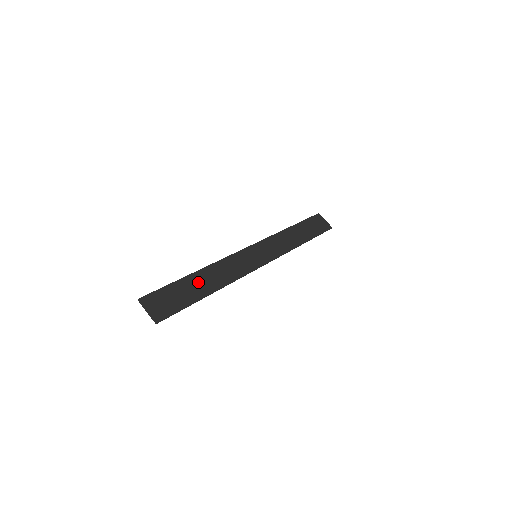
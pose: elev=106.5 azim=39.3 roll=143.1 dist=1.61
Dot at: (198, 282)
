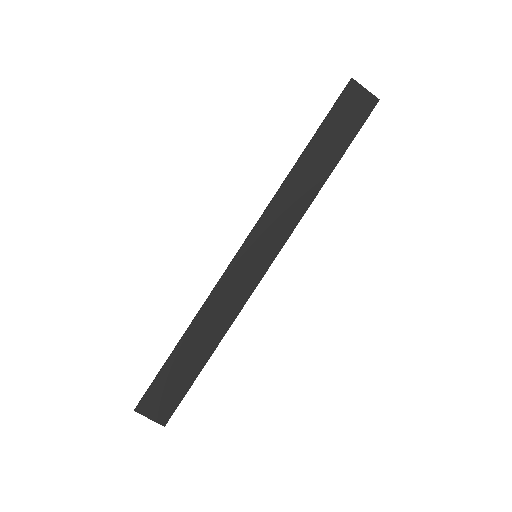
Dot at: (191, 349)
